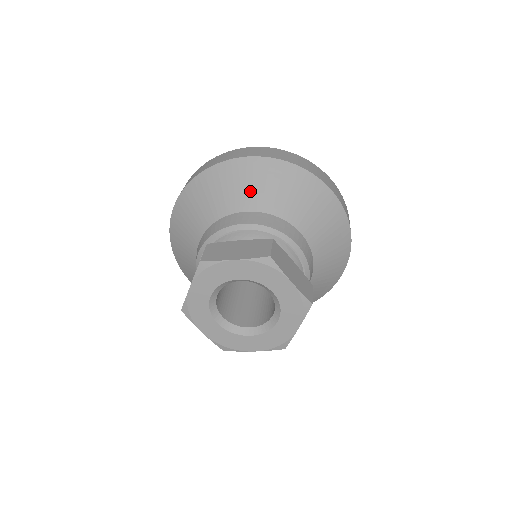
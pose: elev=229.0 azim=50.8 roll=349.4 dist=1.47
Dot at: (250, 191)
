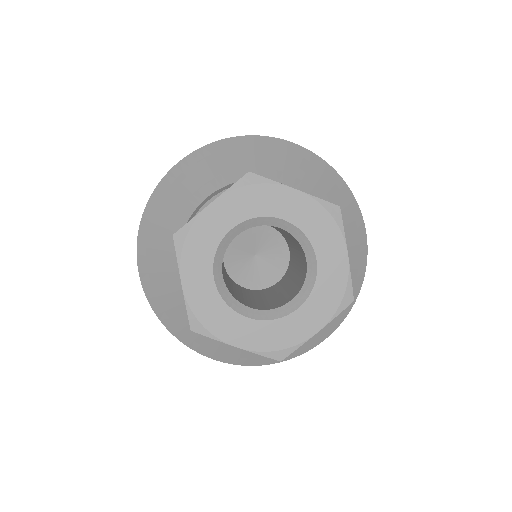
Dot at: (295, 171)
